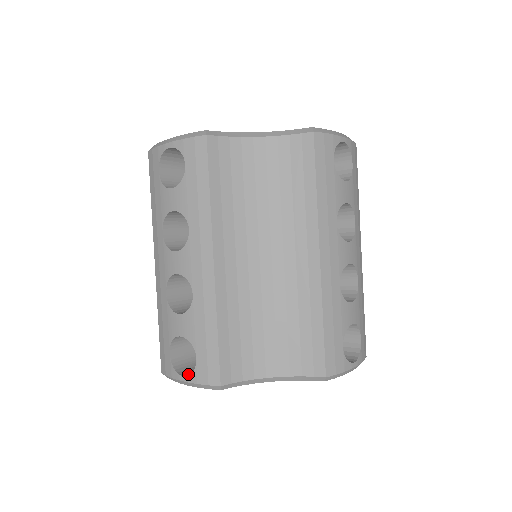
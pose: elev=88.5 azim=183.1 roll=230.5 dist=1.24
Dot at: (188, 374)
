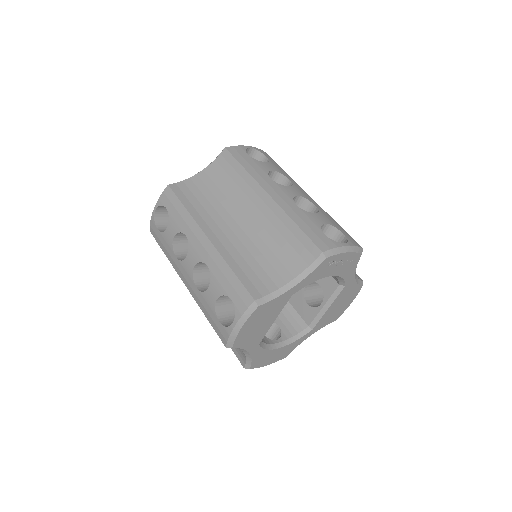
Dot at: occluded
